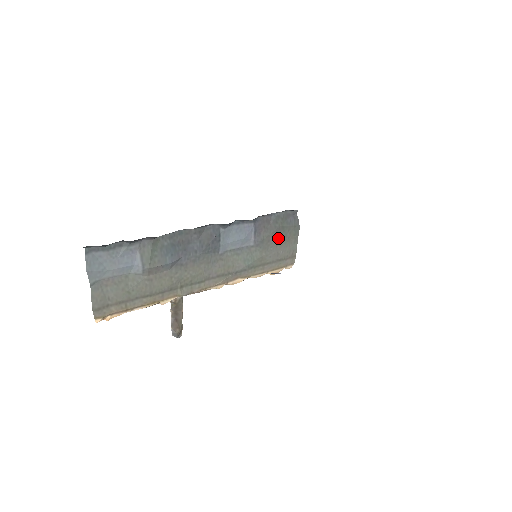
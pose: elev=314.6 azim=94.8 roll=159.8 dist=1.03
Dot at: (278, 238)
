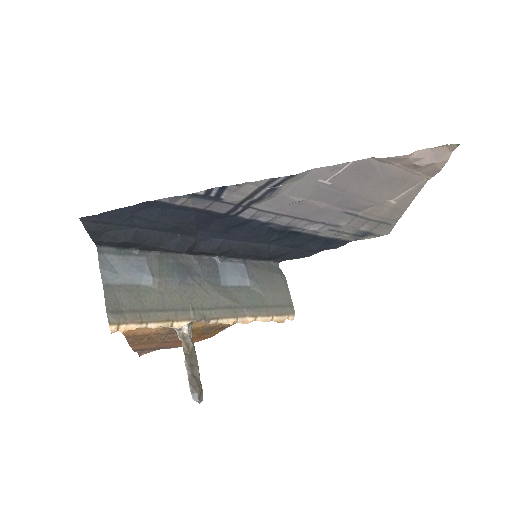
Dot at: (270, 283)
